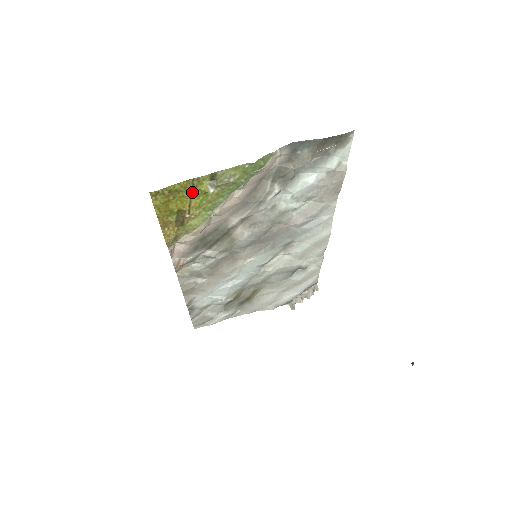
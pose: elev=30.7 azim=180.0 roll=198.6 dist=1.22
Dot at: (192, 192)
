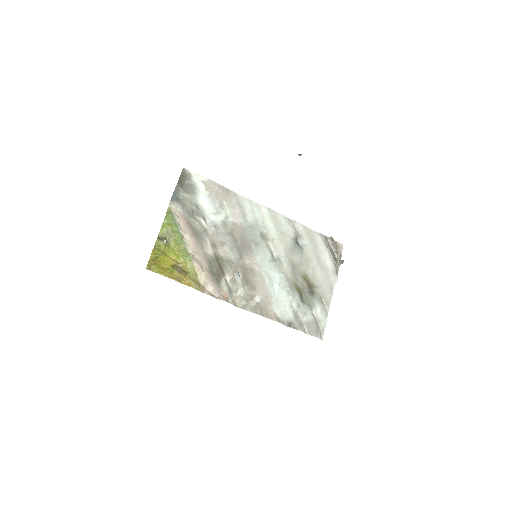
Dot at: (163, 253)
